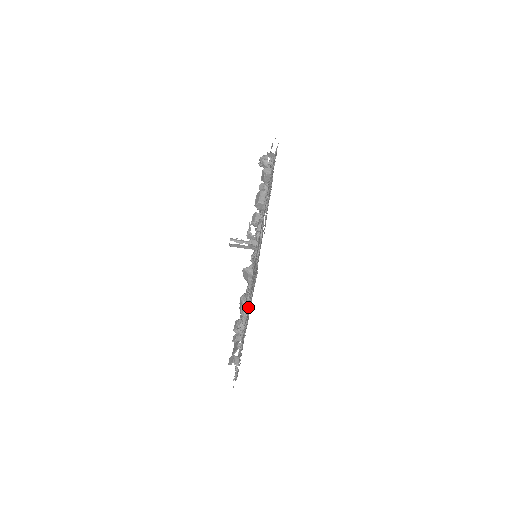
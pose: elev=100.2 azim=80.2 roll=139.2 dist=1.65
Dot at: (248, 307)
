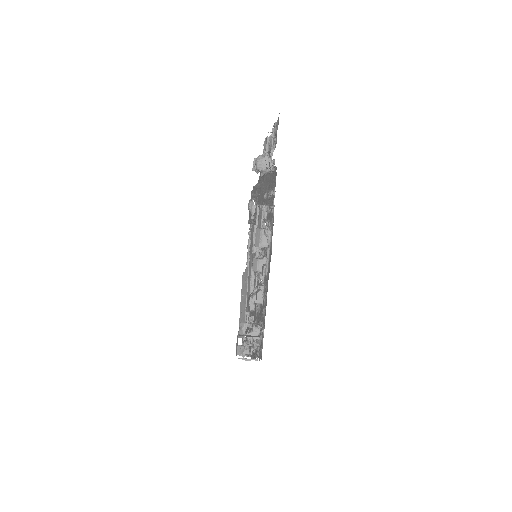
Dot at: (252, 311)
